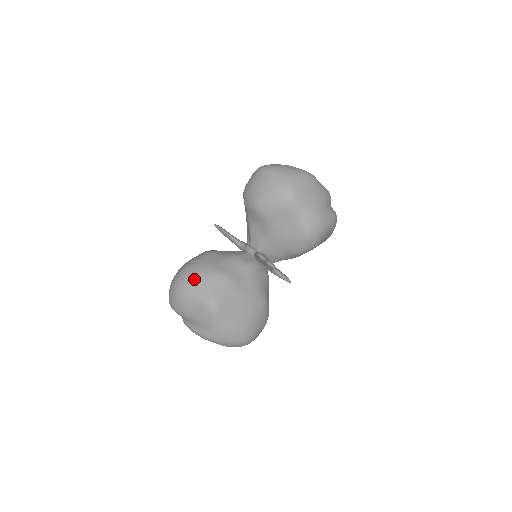
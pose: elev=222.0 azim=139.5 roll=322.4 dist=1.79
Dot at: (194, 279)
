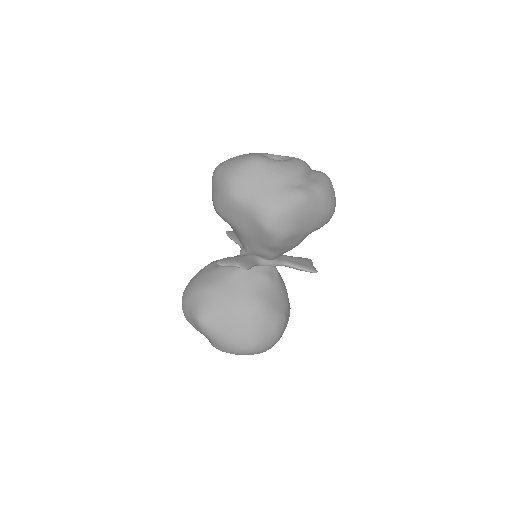
Dot at: (186, 296)
